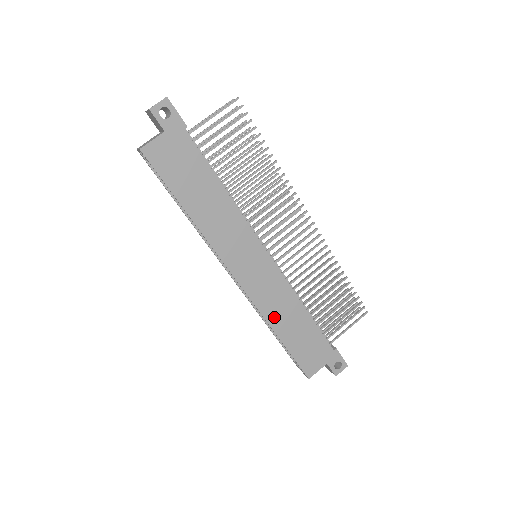
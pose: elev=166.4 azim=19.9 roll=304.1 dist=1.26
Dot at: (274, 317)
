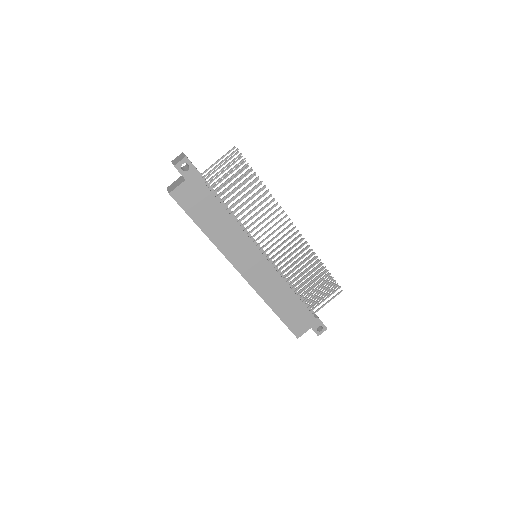
Dot at: (270, 298)
